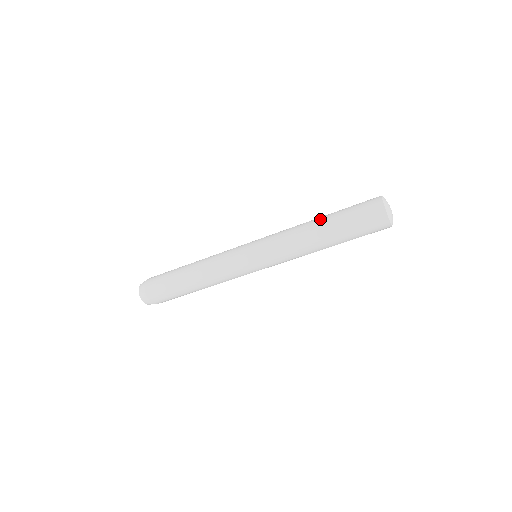
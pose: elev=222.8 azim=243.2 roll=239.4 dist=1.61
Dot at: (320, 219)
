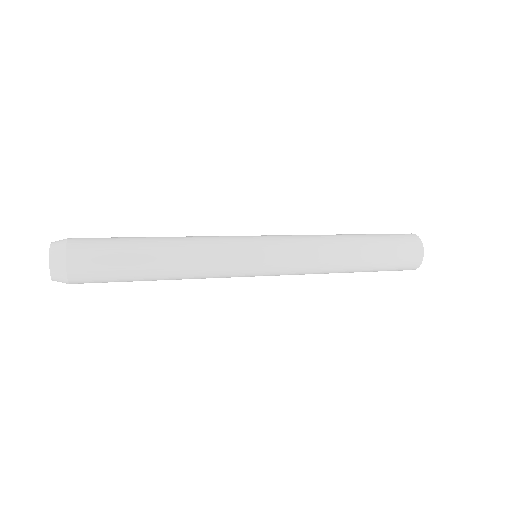
Dot at: (358, 252)
